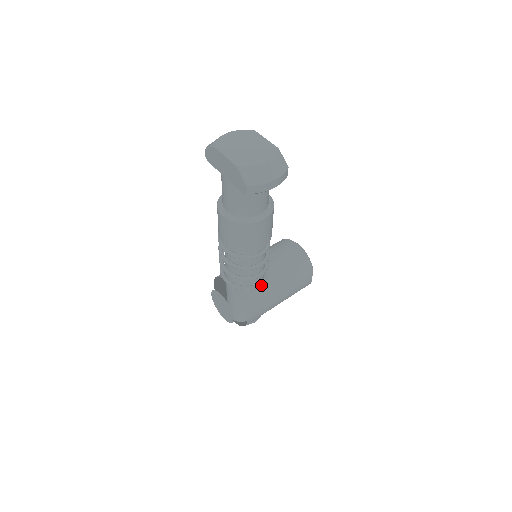
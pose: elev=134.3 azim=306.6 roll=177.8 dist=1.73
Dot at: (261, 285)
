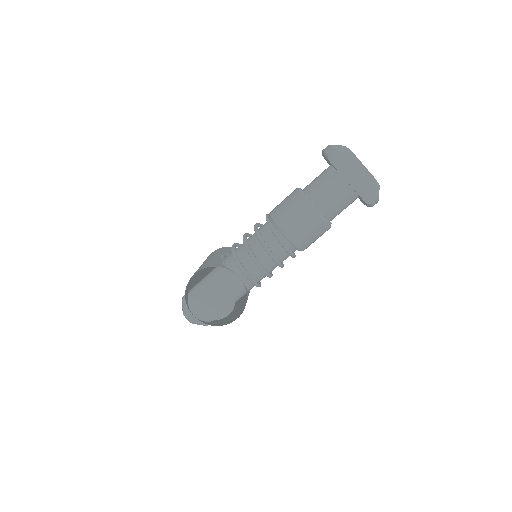
Dot at: occluded
